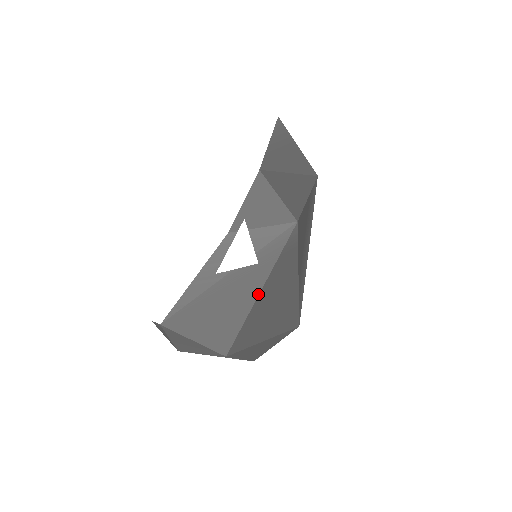
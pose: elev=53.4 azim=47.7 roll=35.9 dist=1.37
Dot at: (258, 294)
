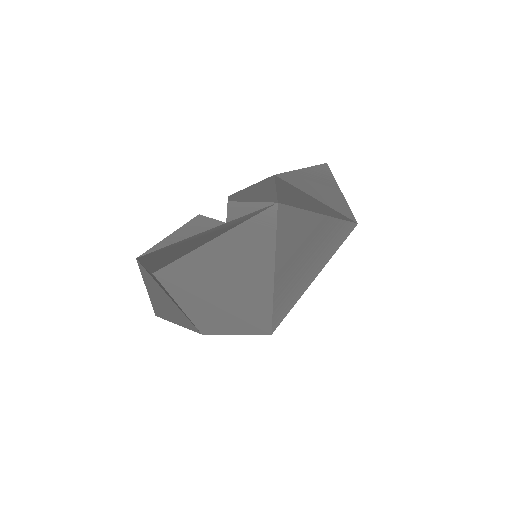
Dot at: (210, 240)
